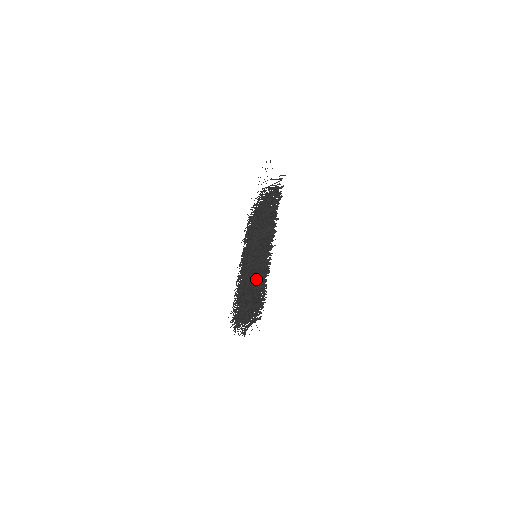
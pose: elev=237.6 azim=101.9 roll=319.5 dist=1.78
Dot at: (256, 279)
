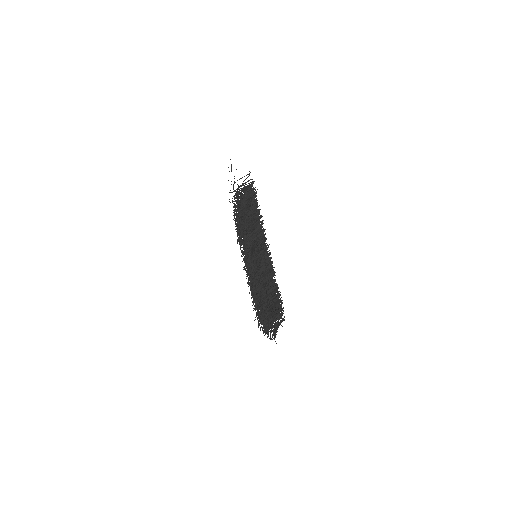
Dot at: occluded
